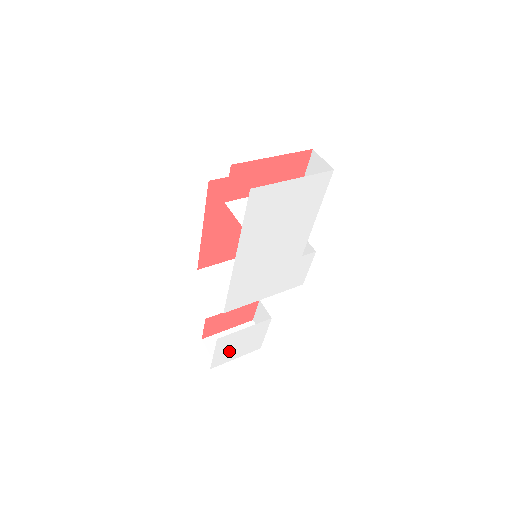
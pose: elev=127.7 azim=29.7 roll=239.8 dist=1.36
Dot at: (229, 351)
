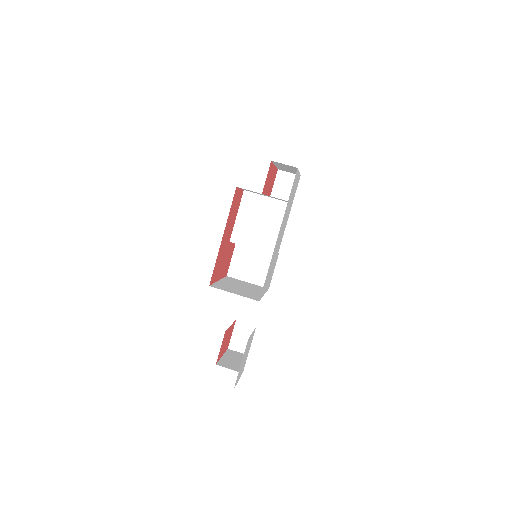
Dot at: occluded
